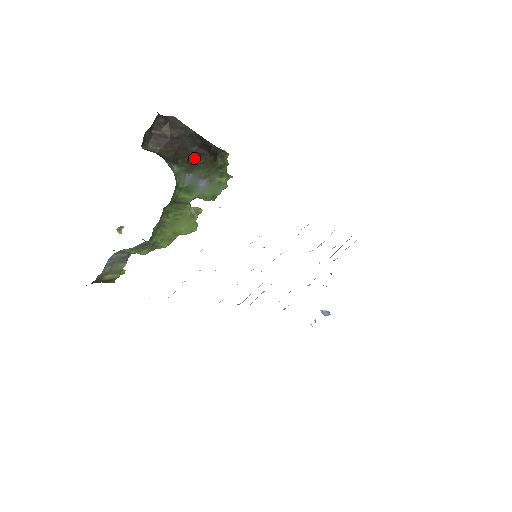
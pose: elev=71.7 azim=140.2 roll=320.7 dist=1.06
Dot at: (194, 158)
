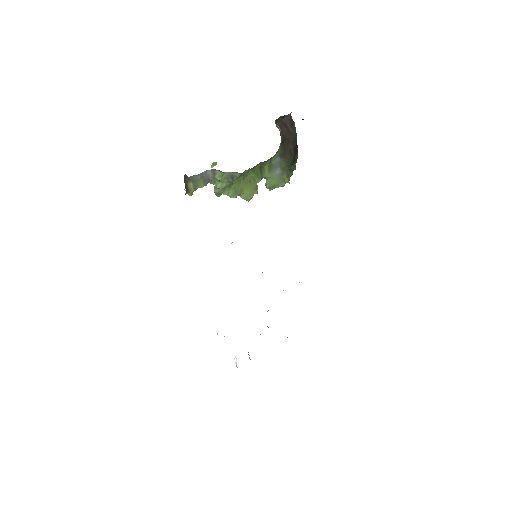
Dot at: (287, 151)
